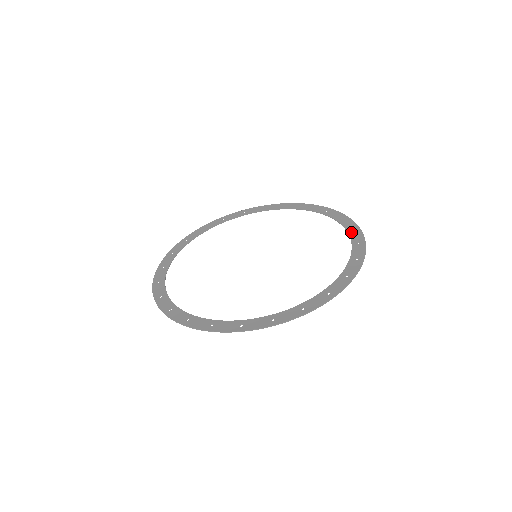
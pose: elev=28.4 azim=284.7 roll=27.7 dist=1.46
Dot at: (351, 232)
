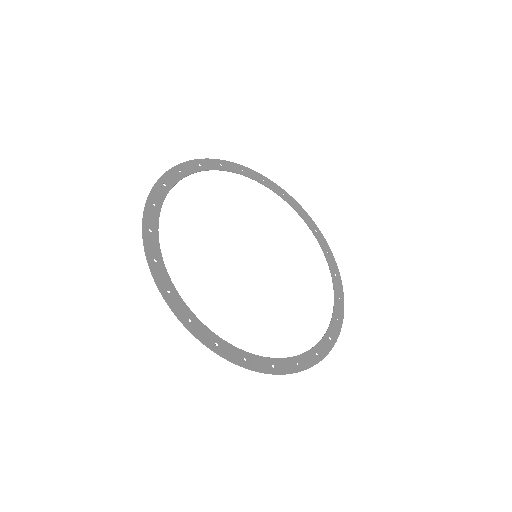
Dot at: (328, 256)
